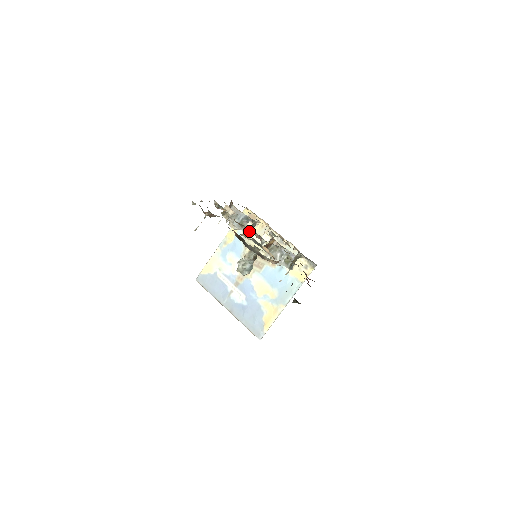
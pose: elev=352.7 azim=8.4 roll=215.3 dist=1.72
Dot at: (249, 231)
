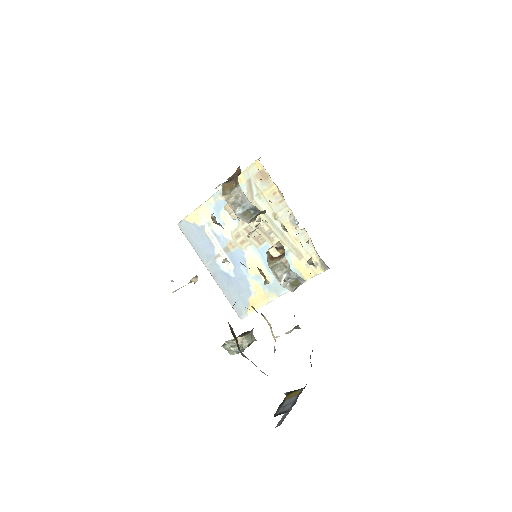
Dot at: (254, 219)
